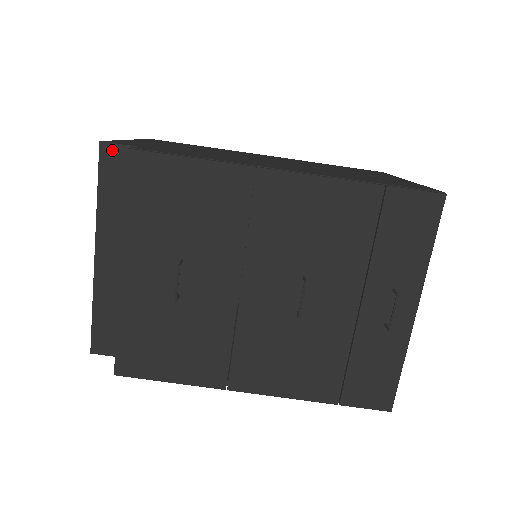
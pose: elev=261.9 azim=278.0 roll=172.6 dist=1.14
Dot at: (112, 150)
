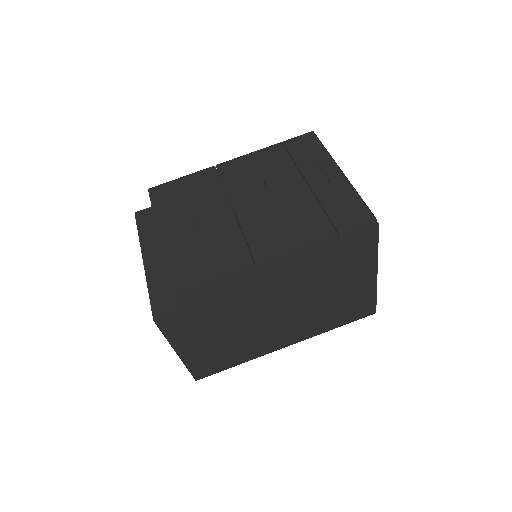
Dot at: (142, 213)
